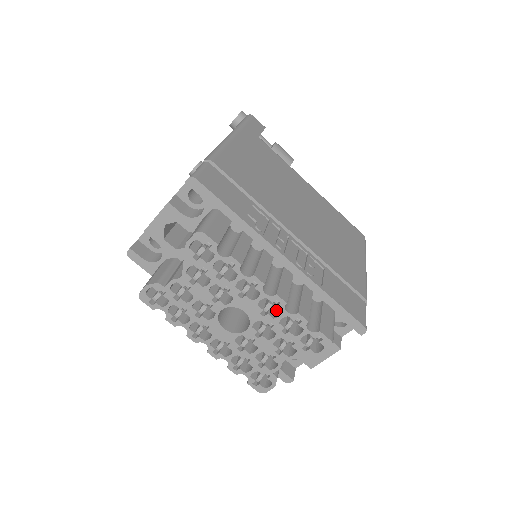
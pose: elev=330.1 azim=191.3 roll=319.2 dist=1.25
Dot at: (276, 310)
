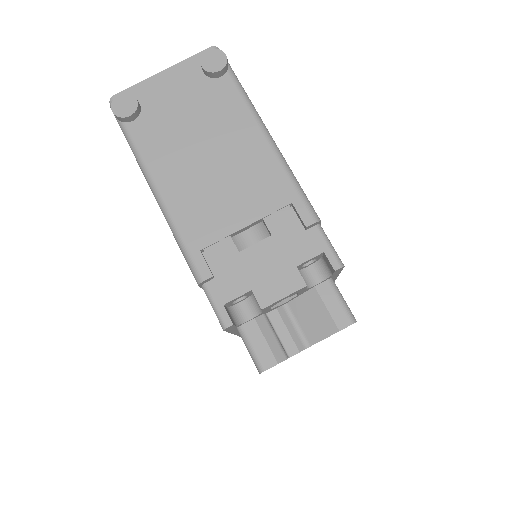
Dot at: occluded
